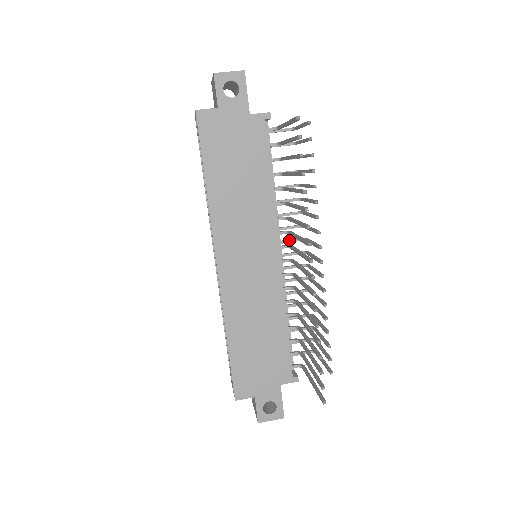
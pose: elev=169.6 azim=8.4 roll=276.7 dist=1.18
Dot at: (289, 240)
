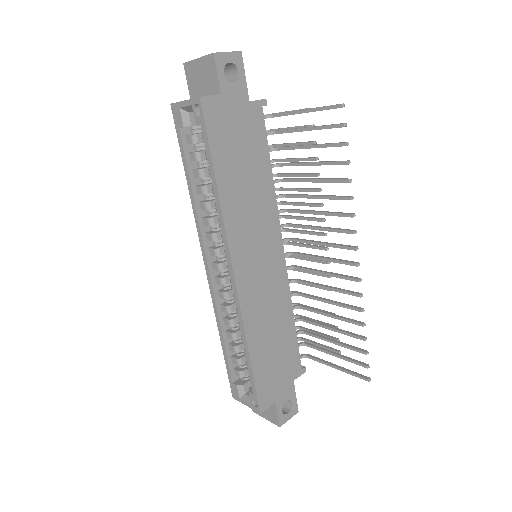
Dot at: occluded
